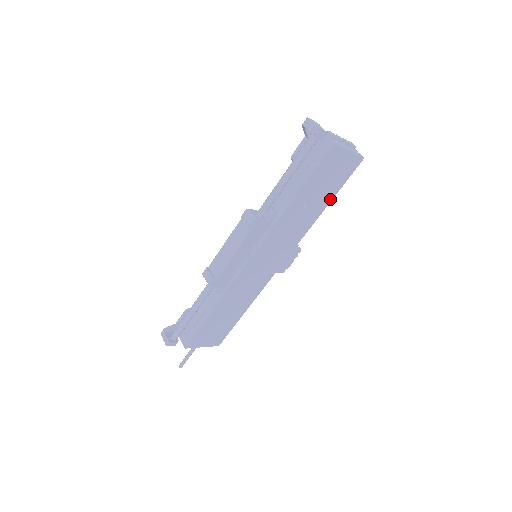
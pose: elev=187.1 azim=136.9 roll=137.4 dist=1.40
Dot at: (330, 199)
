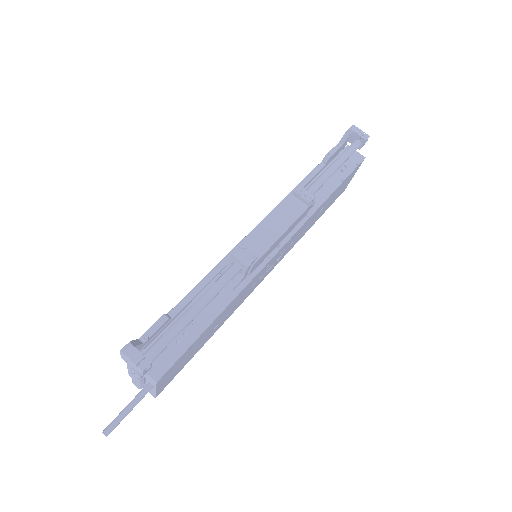
Dot at: (319, 217)
